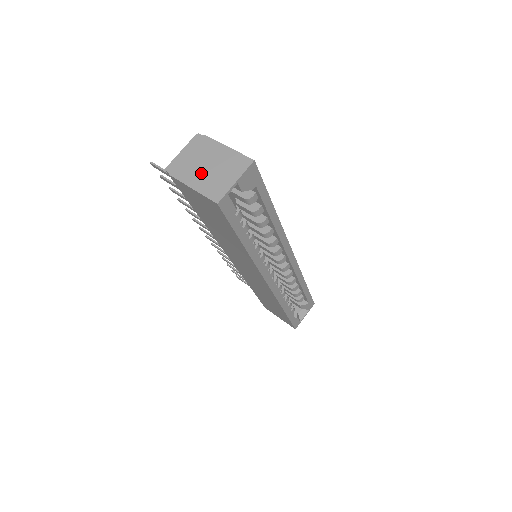
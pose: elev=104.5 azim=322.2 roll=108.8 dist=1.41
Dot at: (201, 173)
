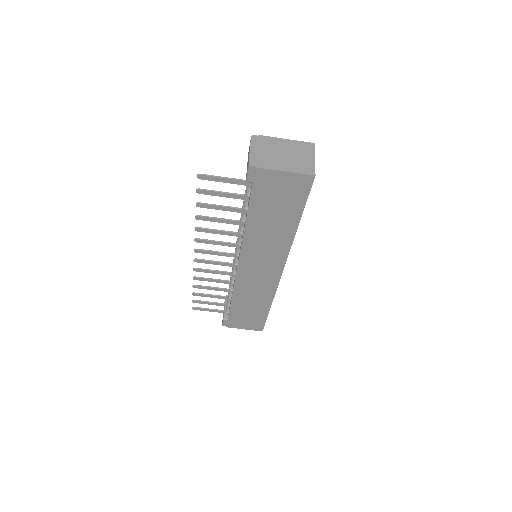
Dot at: (283, 160)
